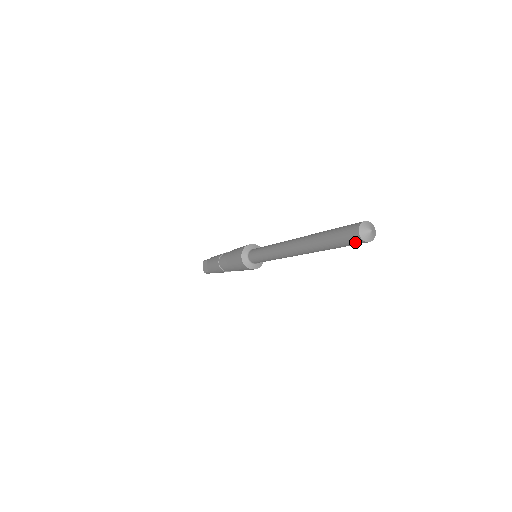
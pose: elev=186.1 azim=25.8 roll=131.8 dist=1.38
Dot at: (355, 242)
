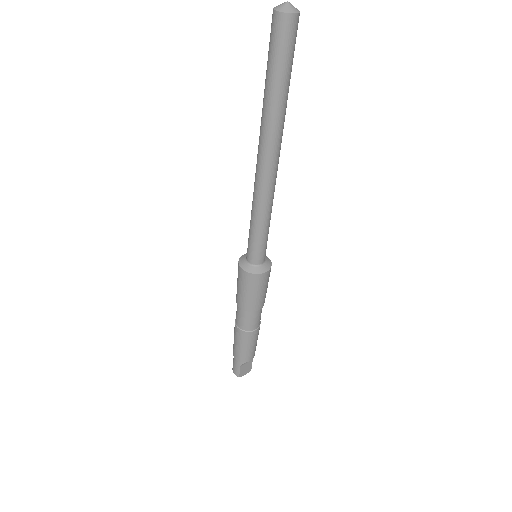
Dot at: (271, 27)
